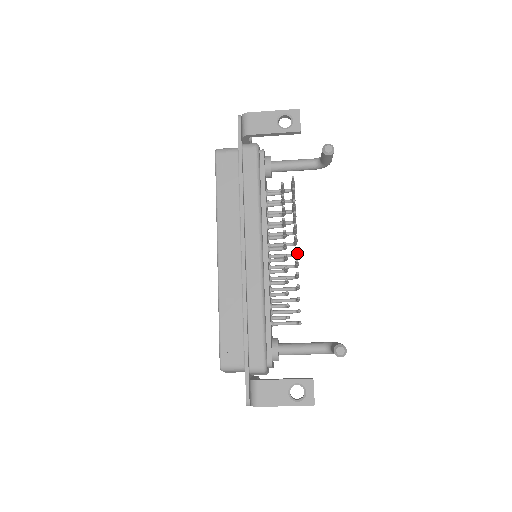
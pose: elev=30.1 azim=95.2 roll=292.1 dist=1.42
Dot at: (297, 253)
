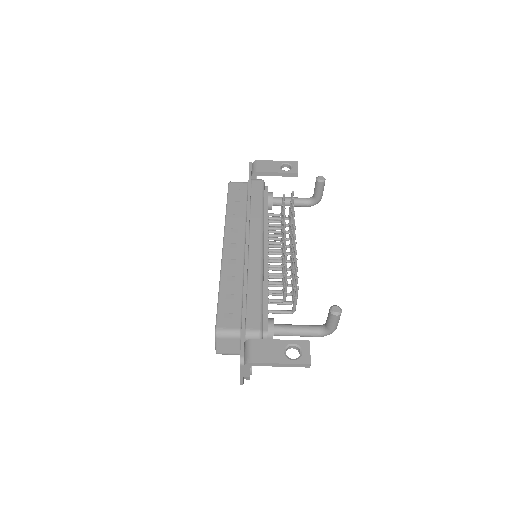
Dot at: occluded
